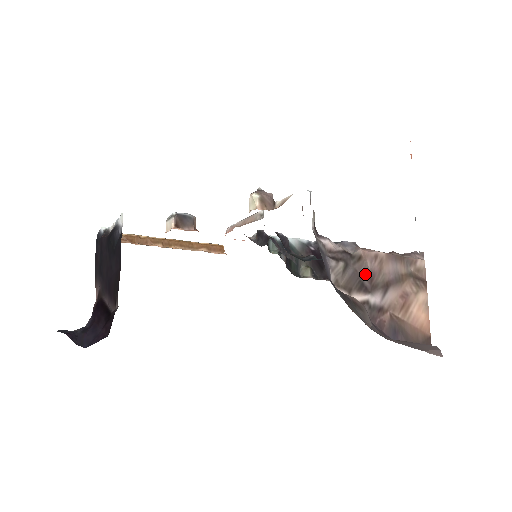
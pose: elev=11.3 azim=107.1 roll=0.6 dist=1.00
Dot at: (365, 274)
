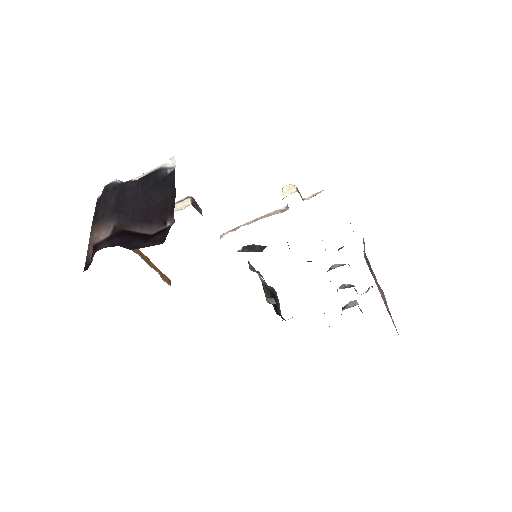
Dot at: occluded
